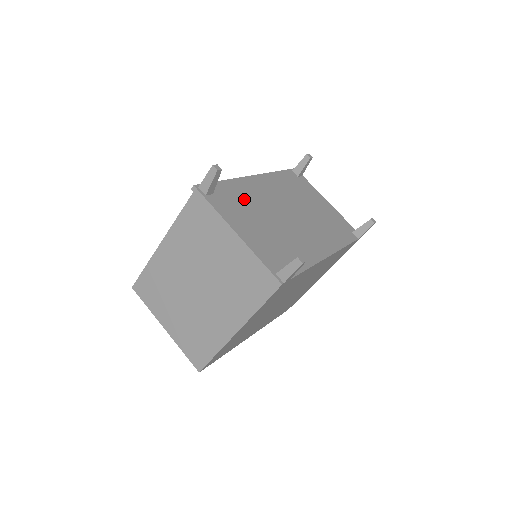
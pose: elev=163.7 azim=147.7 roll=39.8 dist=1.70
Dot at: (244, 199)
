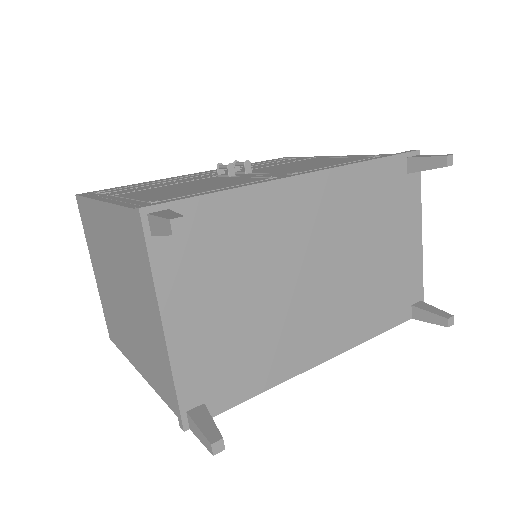
Dot at: (240, 240)
